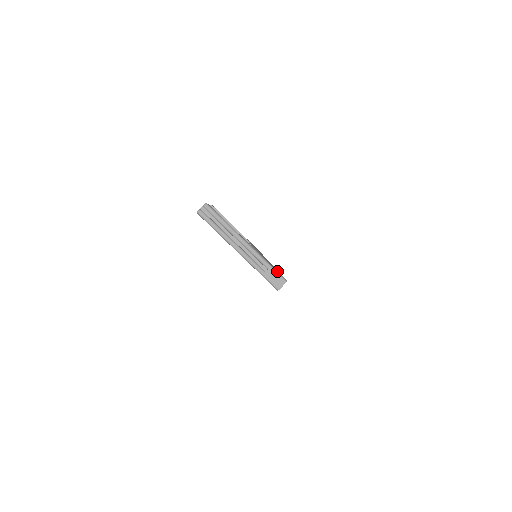
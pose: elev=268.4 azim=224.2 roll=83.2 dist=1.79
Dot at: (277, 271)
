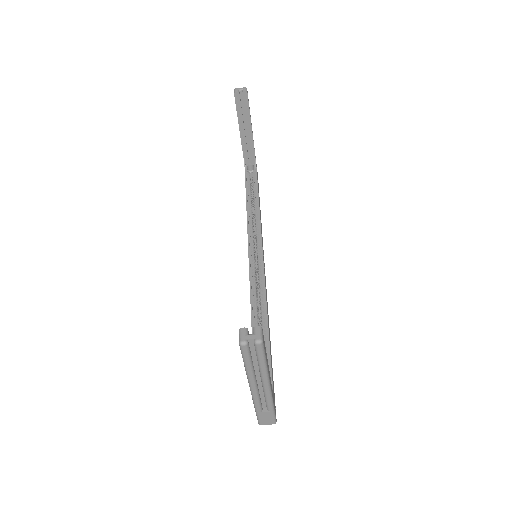
Dot at: (275, 413)
